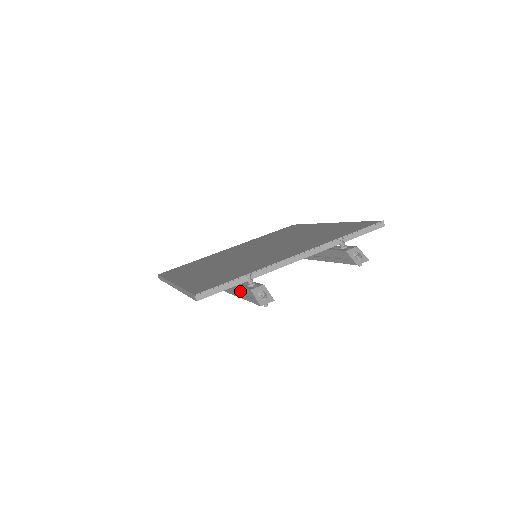
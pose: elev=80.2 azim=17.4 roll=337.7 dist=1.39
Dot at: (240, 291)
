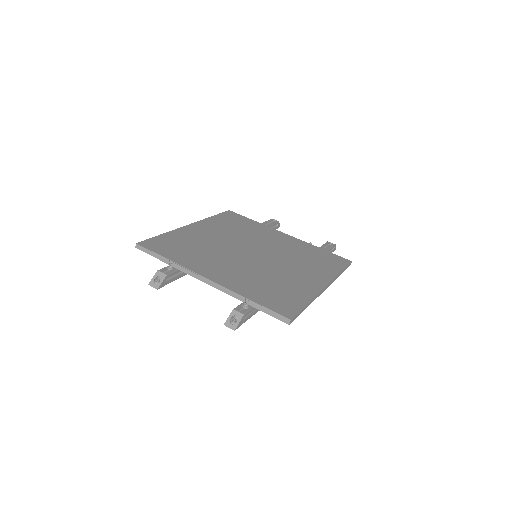
Dot at: occluded
